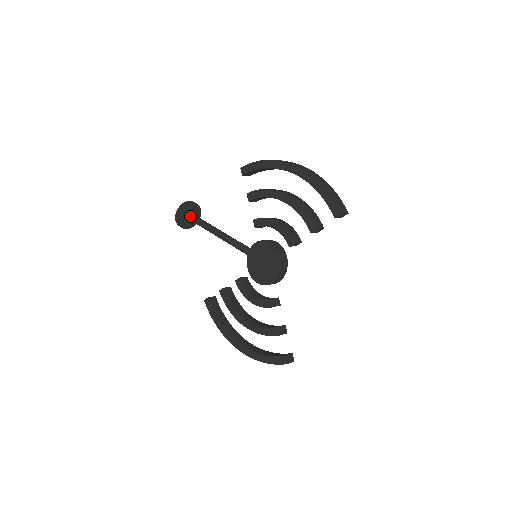
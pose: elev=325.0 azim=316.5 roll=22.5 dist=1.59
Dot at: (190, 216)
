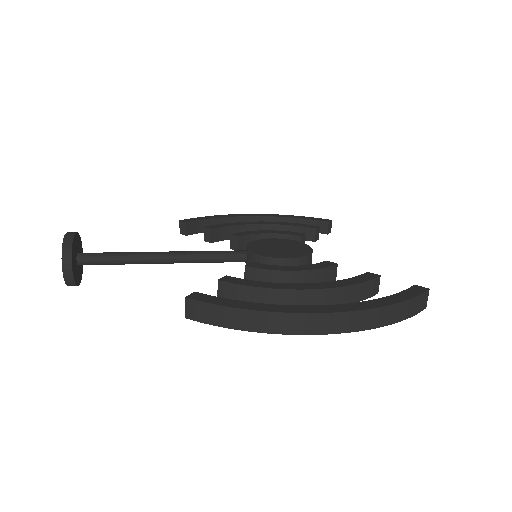
Dot at: occluded
